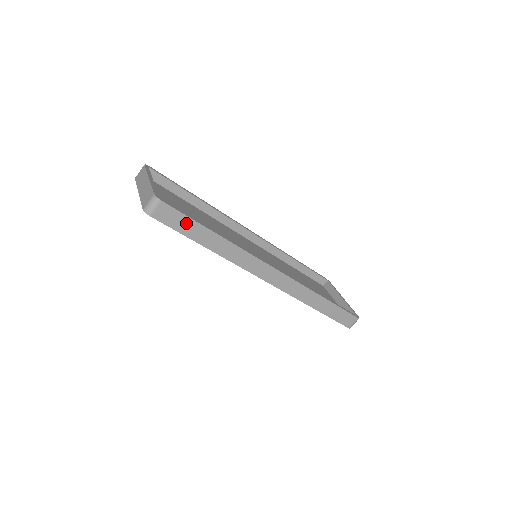
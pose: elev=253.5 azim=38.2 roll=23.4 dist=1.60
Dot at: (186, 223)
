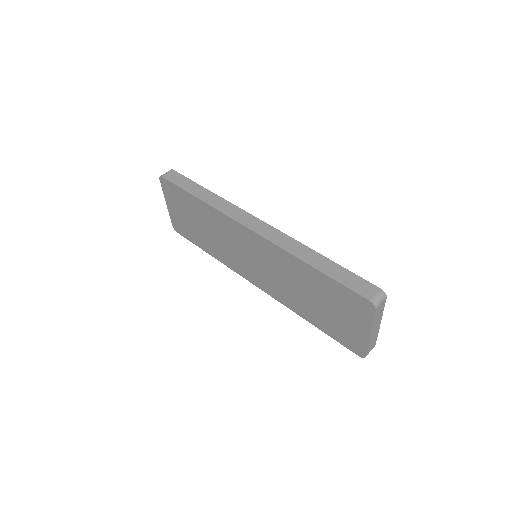
Dot at: (186, 182)
